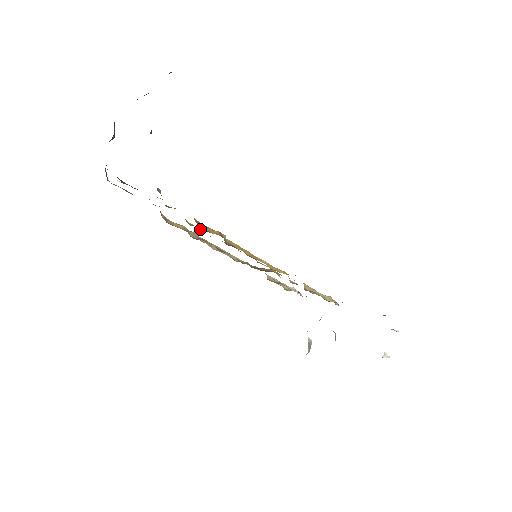
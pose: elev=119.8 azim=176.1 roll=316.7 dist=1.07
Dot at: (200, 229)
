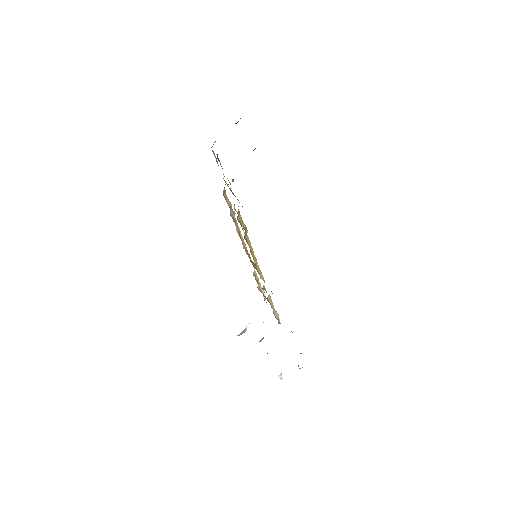
Dot at: (237, 218)
